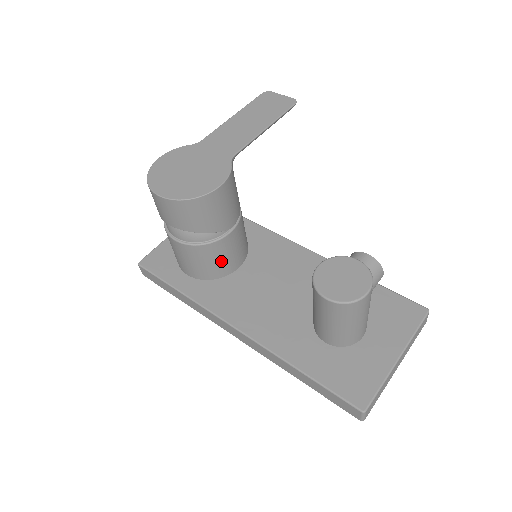
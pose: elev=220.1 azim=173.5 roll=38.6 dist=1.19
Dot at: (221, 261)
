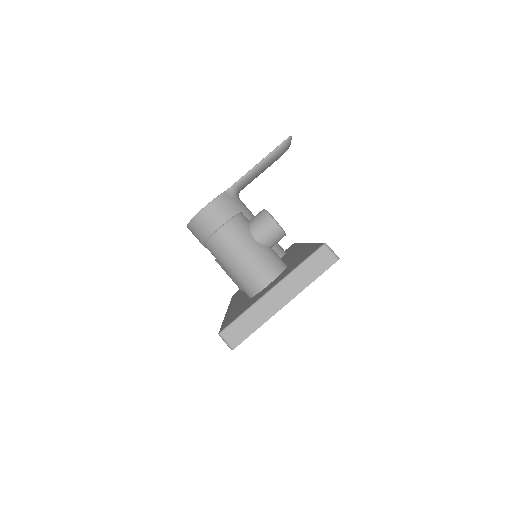
Dot at: occluded
